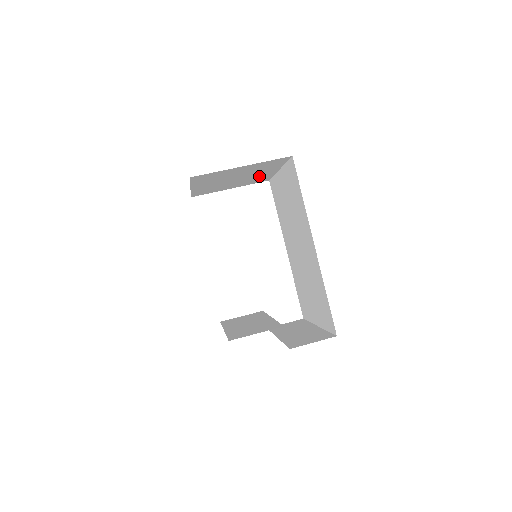
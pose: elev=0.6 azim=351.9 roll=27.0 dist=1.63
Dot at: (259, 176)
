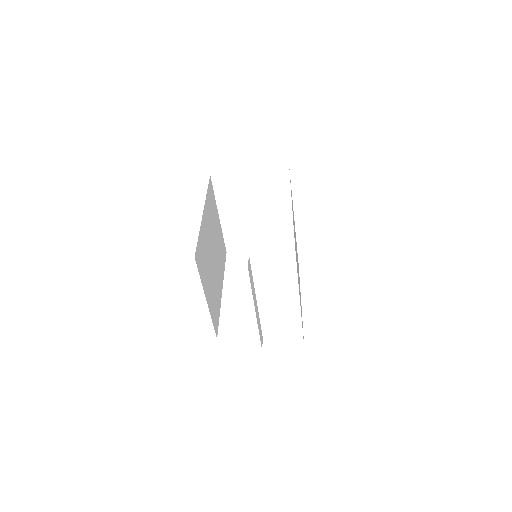
Dot at: (278, 222)
